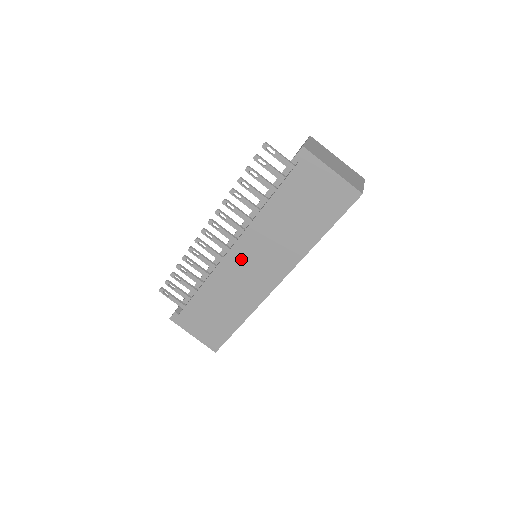
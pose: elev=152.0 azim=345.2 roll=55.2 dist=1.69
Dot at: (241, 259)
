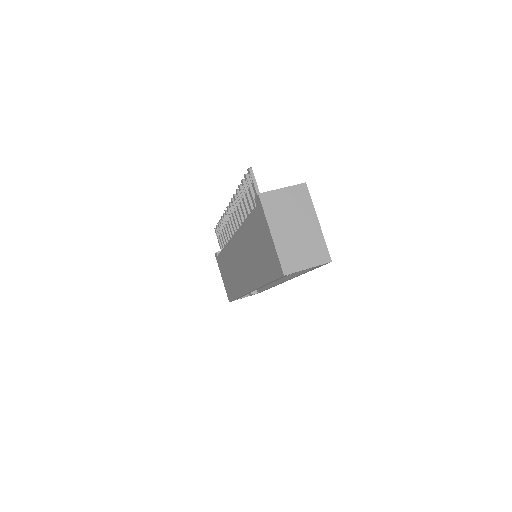
Dot at: (236, 251)
